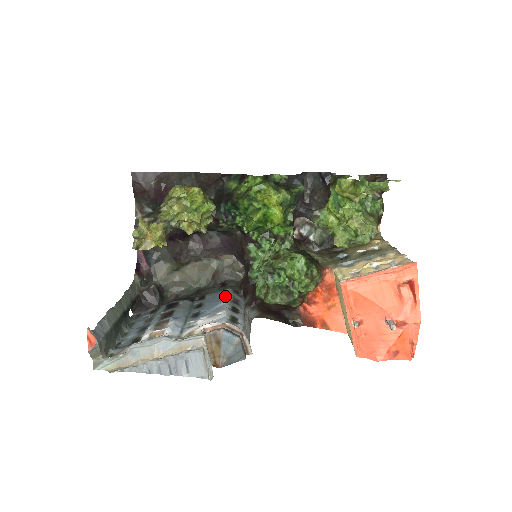
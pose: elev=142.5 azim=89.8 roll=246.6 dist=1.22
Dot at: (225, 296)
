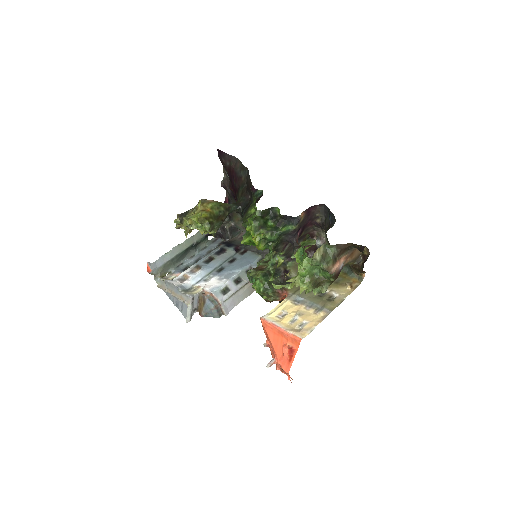
Dot at: (249, 262)
